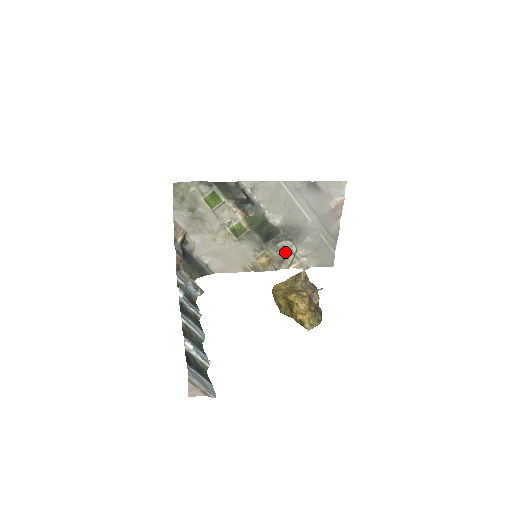
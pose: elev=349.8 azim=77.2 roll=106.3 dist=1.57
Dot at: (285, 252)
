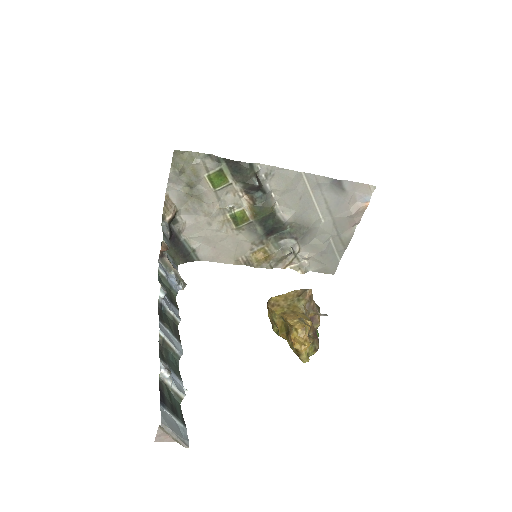
Dot at: (286, 251)
